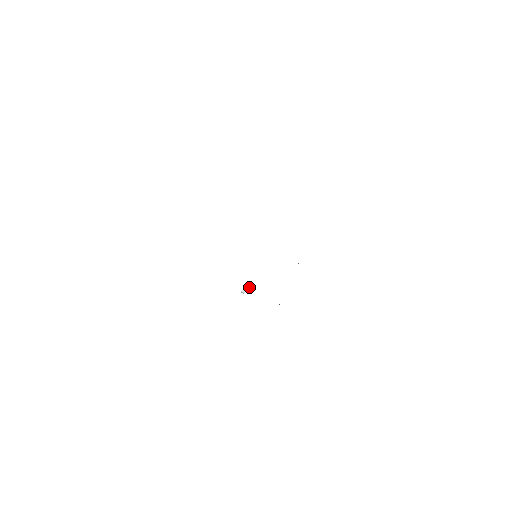
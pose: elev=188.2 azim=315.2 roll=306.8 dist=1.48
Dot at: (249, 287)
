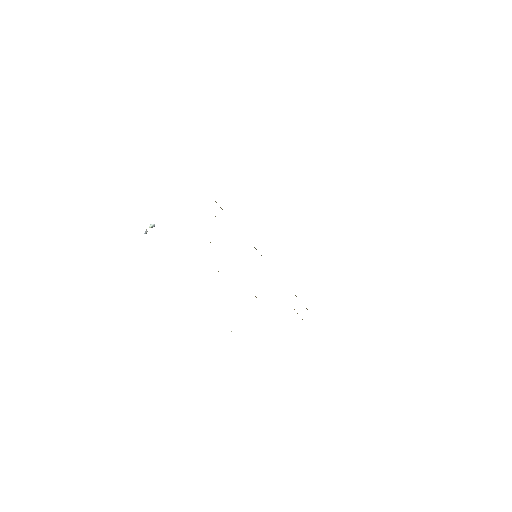
Dot at: occluded
